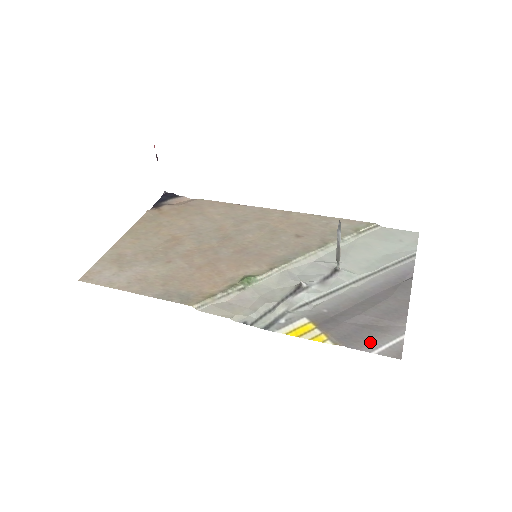
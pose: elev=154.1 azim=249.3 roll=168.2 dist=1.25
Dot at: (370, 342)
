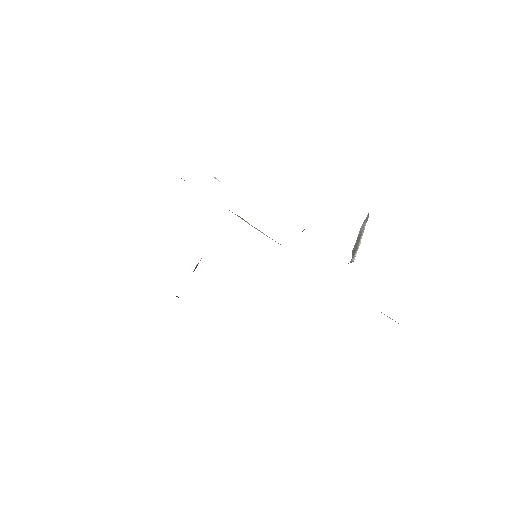
Dot at: occluded
